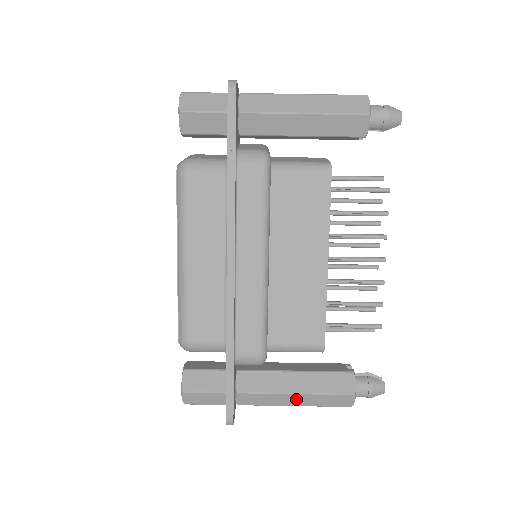
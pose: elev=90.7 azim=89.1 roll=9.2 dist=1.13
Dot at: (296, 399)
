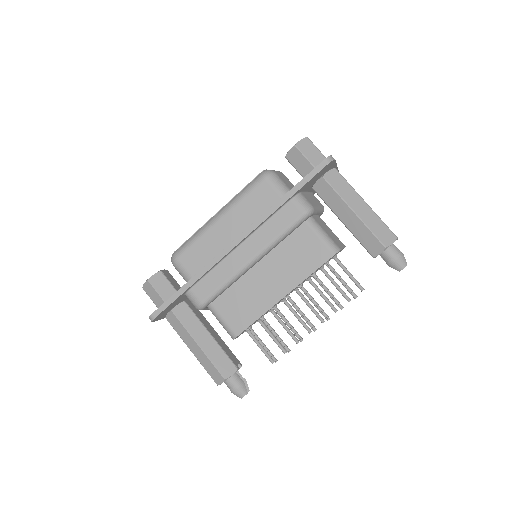
Dot at: (195, 348)
